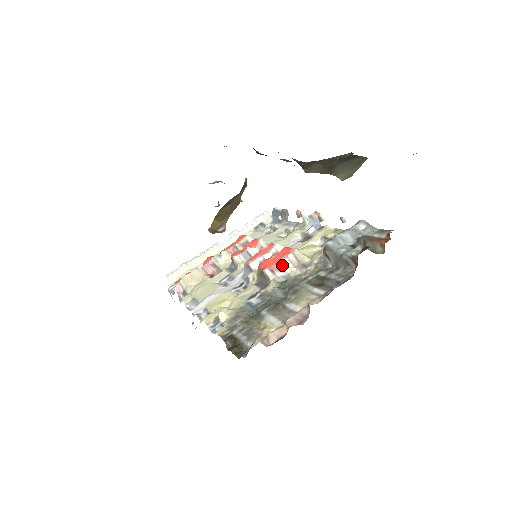
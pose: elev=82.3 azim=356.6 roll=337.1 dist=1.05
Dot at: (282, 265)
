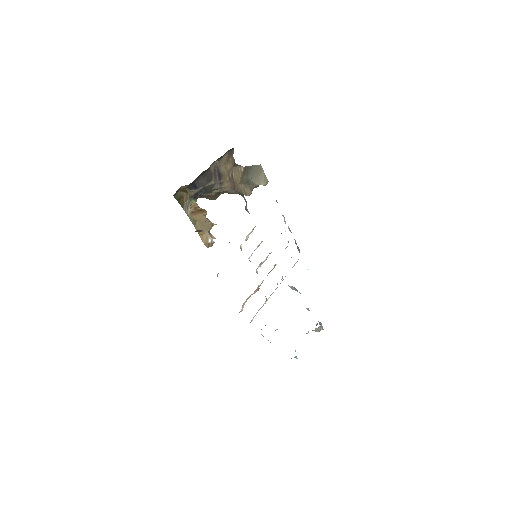
Dot at: (246, 238)
